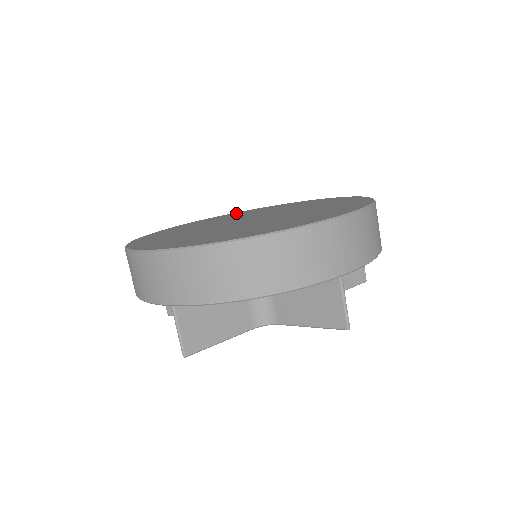
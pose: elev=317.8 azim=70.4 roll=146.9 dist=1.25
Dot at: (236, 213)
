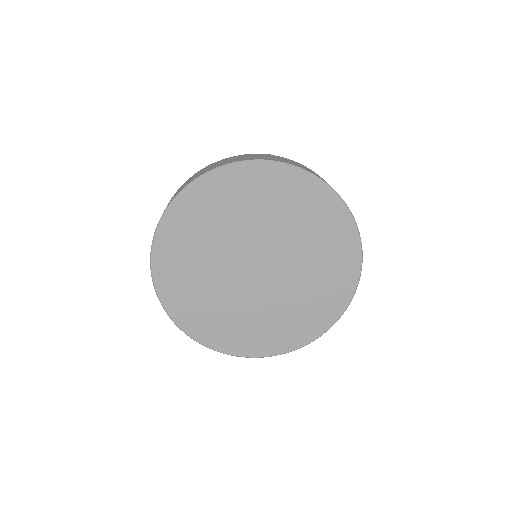
Dot at: (255, 175)
